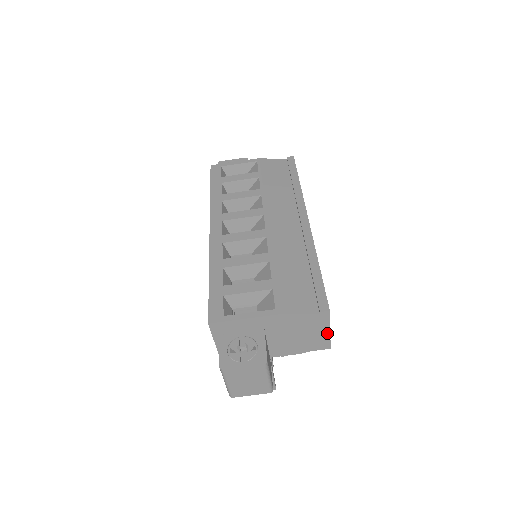
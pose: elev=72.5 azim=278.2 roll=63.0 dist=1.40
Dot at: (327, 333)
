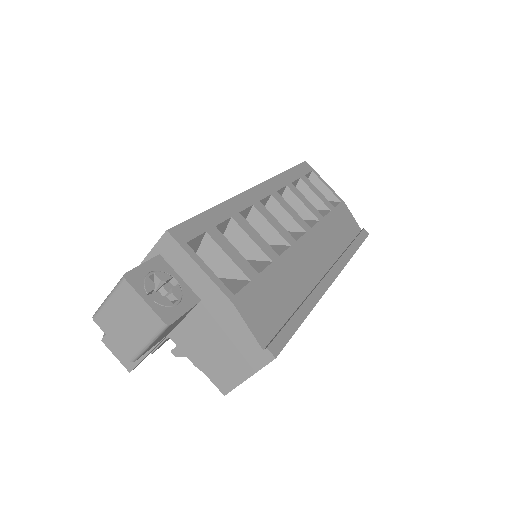
Dot at: (243, 377)
